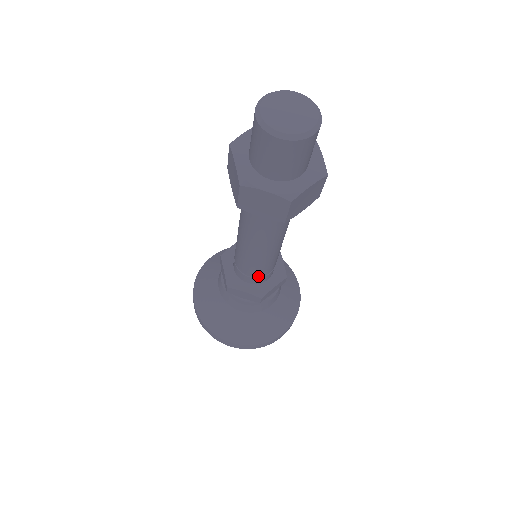
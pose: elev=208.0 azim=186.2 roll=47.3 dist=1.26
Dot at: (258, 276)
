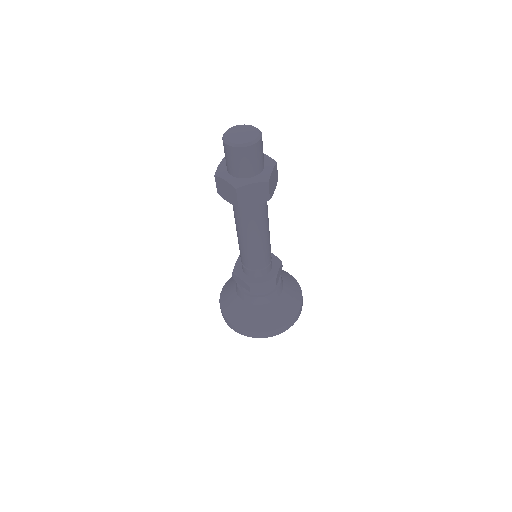
Dot at: (265, 266)
